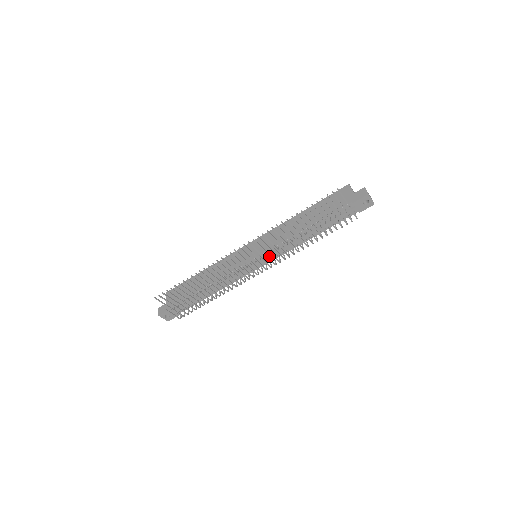
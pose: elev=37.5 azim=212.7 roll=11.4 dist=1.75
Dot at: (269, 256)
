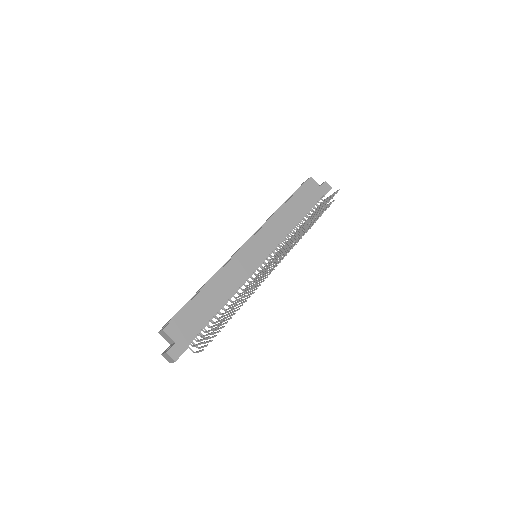
Dot at: occluded
